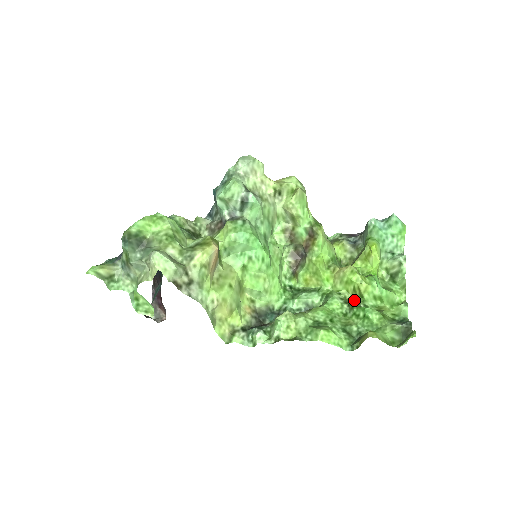
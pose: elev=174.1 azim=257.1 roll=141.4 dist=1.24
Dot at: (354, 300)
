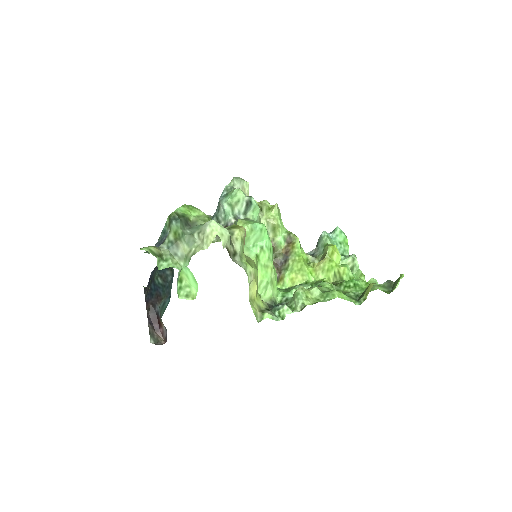
Dot at: (337, 283)
